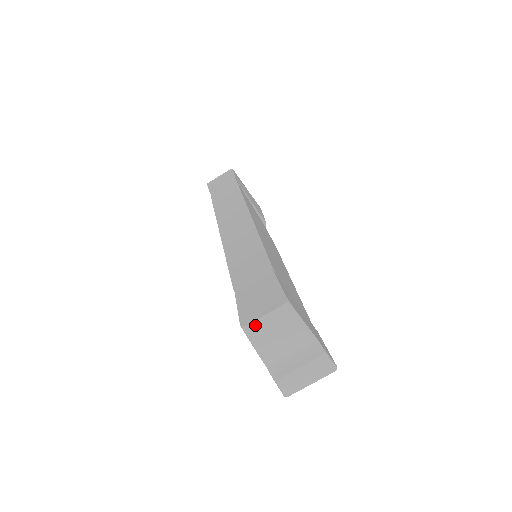
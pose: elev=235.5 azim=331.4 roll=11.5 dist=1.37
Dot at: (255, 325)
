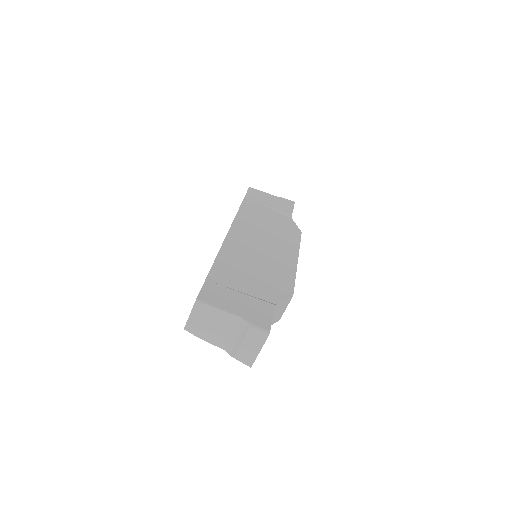
Dot at: (189, 325)
